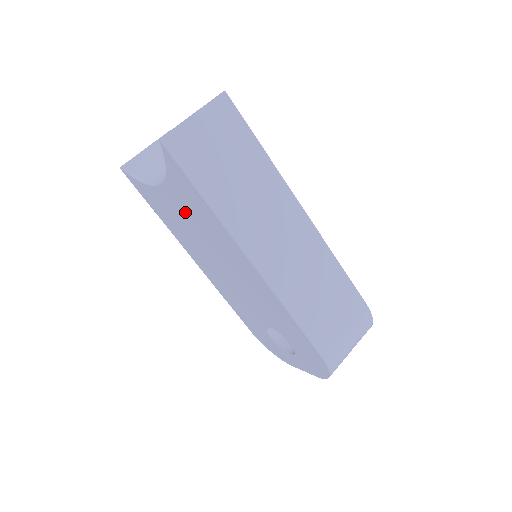
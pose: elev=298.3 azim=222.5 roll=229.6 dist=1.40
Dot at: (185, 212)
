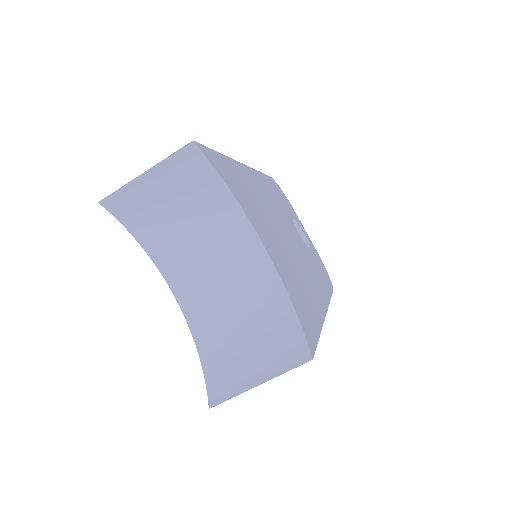
Dot at: occluded
